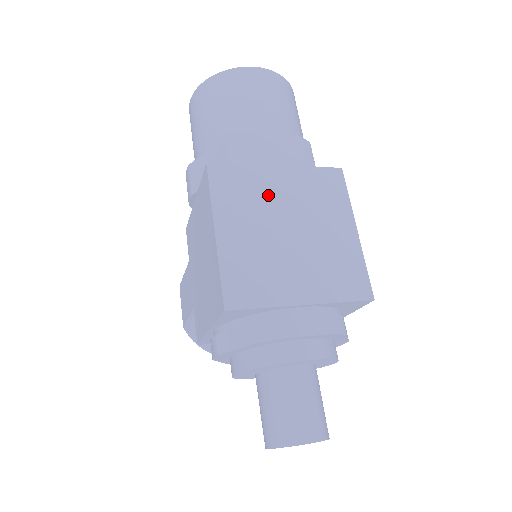
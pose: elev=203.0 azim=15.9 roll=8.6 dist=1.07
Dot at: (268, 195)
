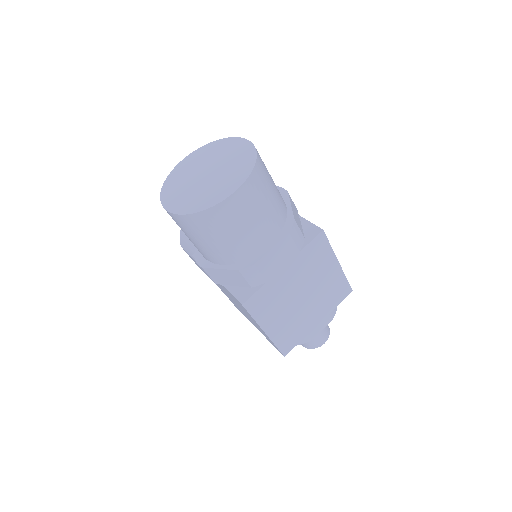
Dot at: (284, 289)
